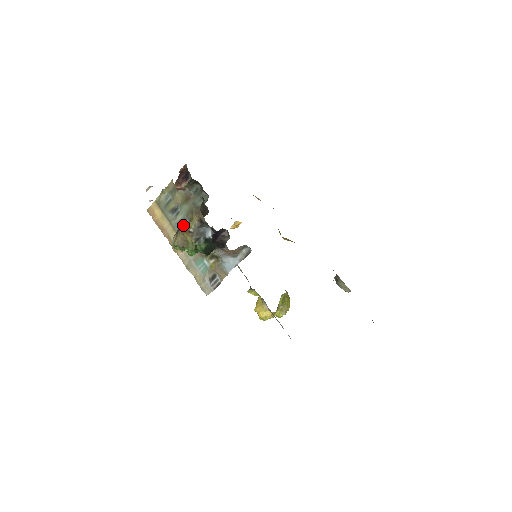
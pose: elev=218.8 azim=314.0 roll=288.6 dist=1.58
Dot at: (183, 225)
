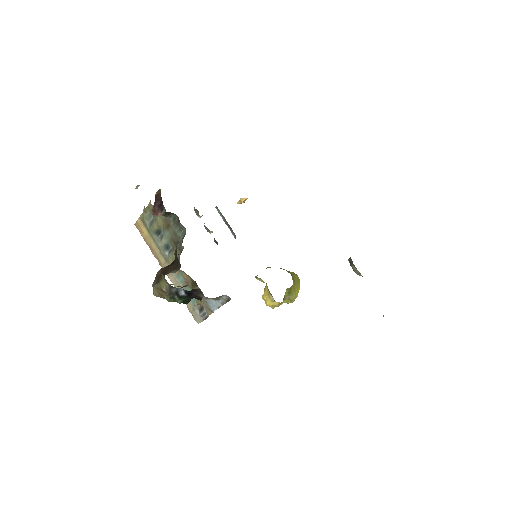
Dot at: (168, 250)
